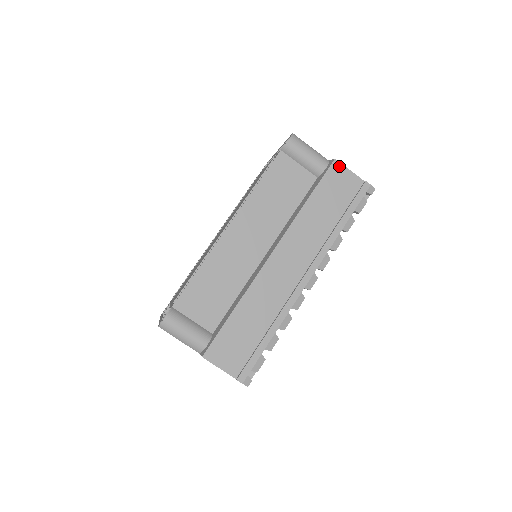
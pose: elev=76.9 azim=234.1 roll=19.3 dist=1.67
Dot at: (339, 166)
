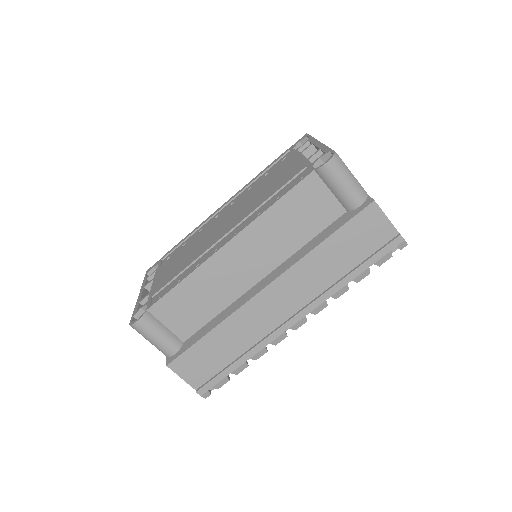
Dot at: (376, 210)
